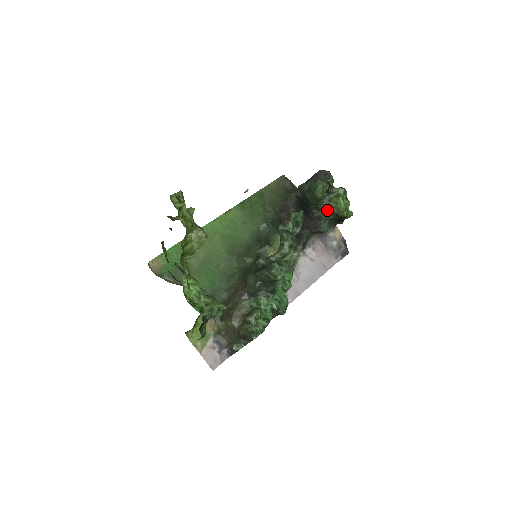
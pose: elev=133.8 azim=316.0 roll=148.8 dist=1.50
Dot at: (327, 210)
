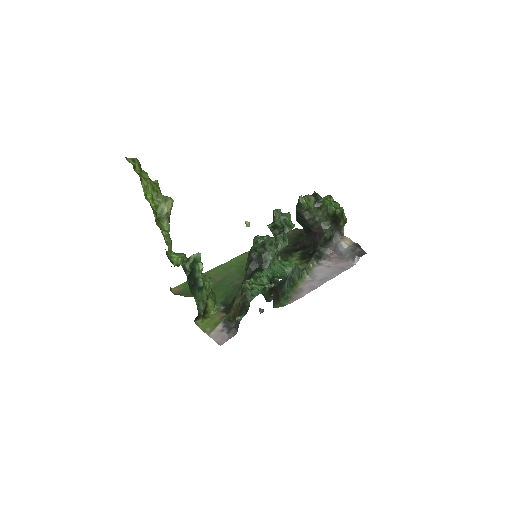
Dot at: (322, 218)
